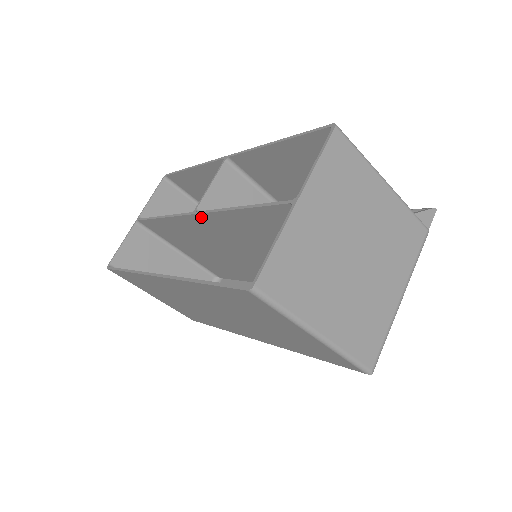
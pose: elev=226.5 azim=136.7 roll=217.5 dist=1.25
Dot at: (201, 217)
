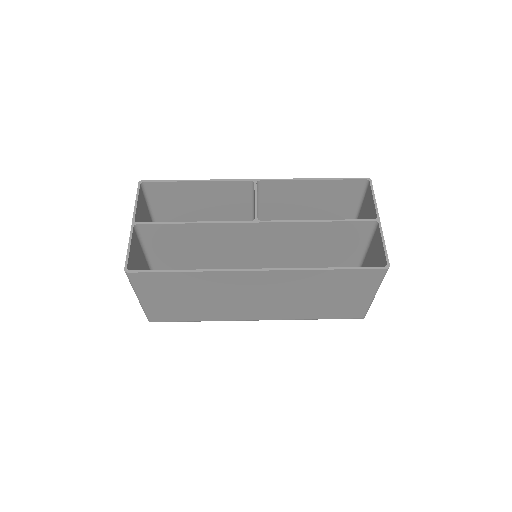
Dot at: (263, 225)
